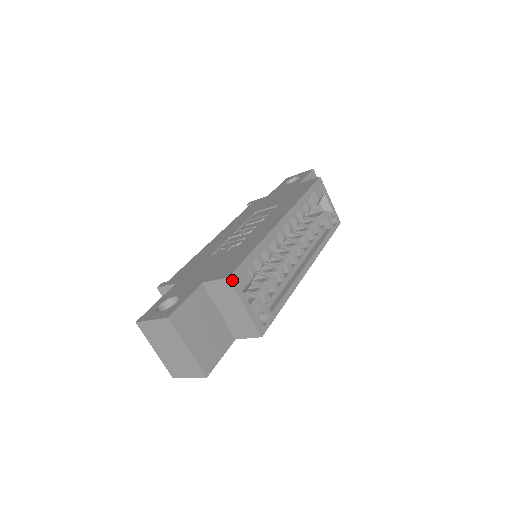
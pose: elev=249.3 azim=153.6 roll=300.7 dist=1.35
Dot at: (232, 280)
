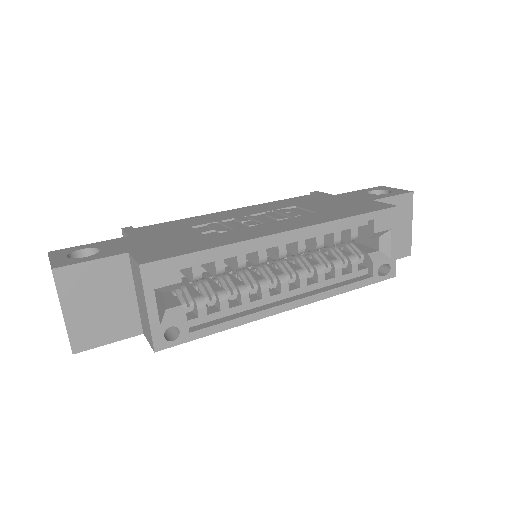
Dot at: (144, 270)
